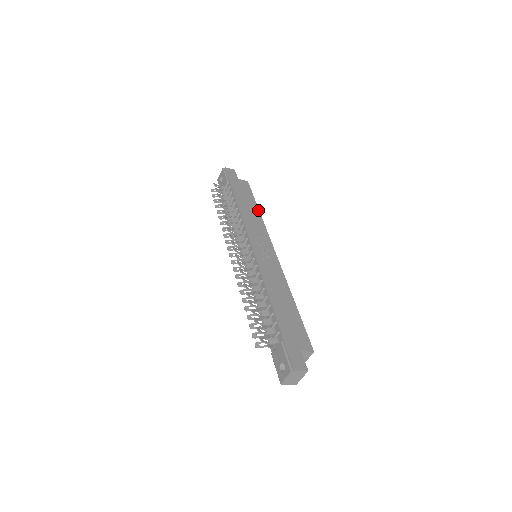
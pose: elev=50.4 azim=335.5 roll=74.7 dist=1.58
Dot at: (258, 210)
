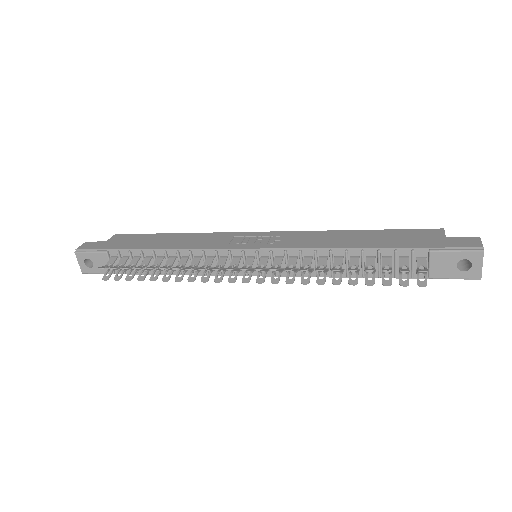
Dot at: (177, 234)
